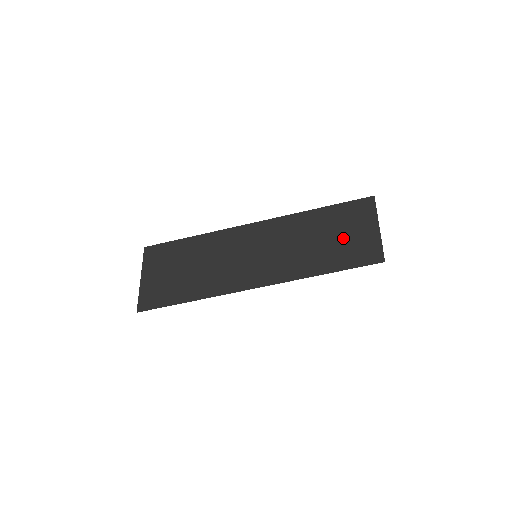
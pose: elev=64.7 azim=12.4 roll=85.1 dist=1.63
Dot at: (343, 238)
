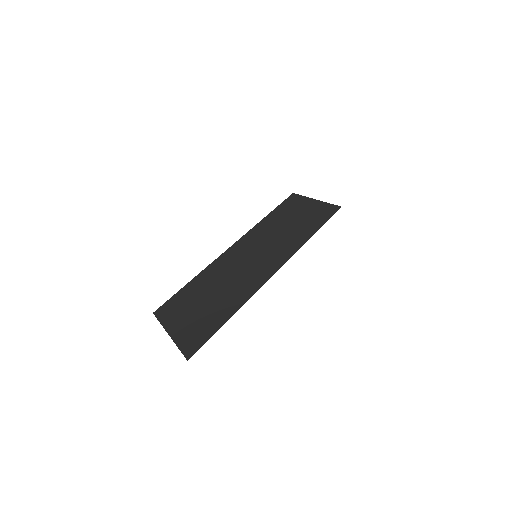
Dot at: (302, 215)
